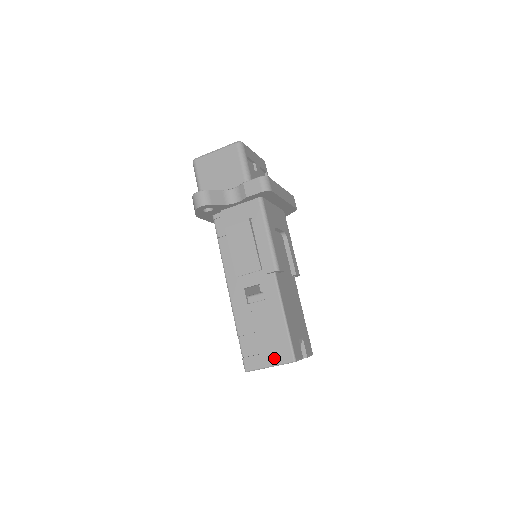
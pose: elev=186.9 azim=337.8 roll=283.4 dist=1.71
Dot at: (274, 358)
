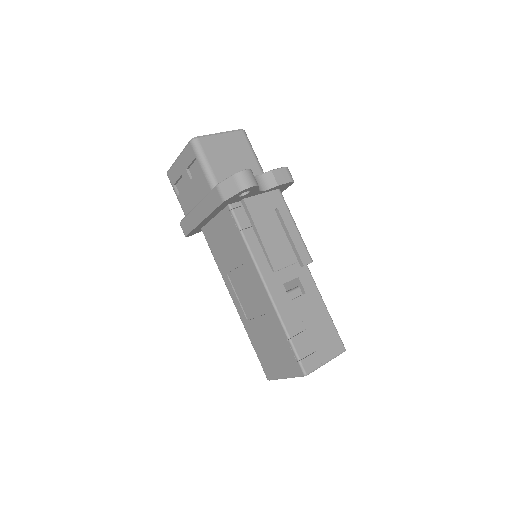
Dot at: (329, 352)
